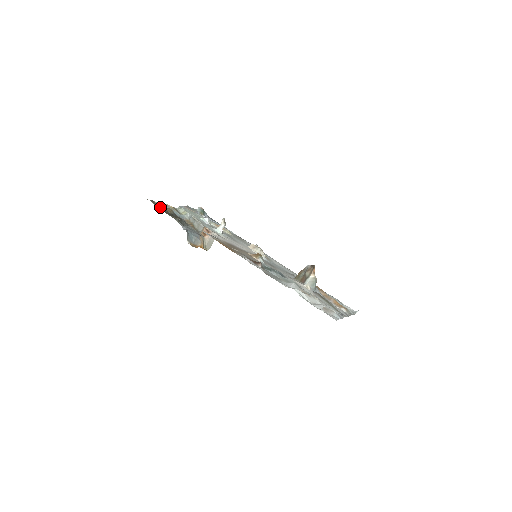
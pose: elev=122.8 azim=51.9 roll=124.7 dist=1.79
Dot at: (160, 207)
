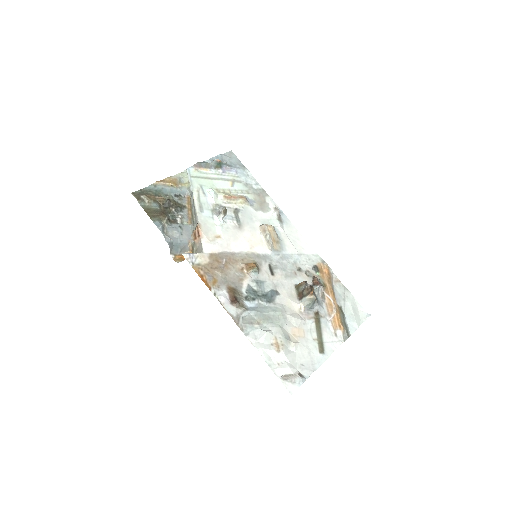
Dot at: (147, 204)
